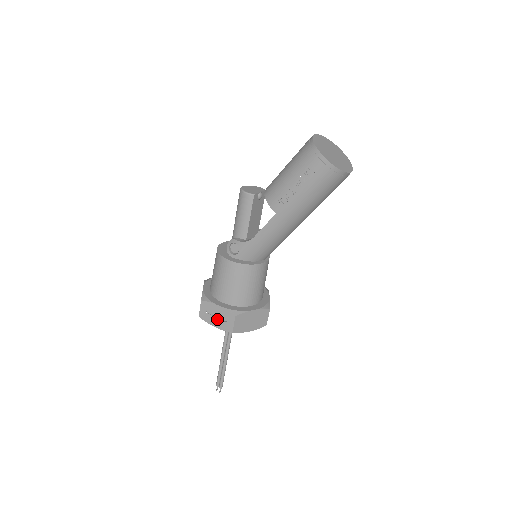
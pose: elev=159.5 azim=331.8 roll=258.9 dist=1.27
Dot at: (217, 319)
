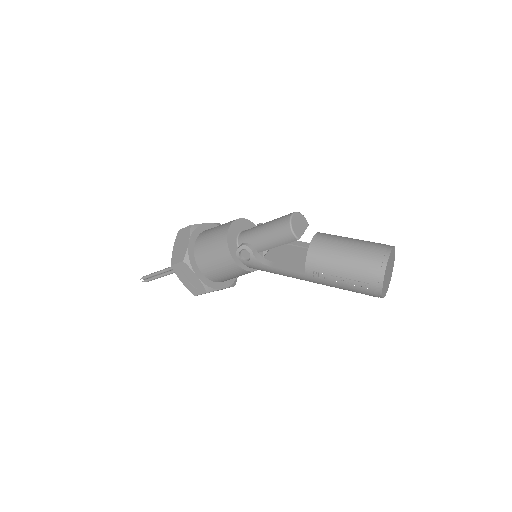
Dot at: (188, 280)
